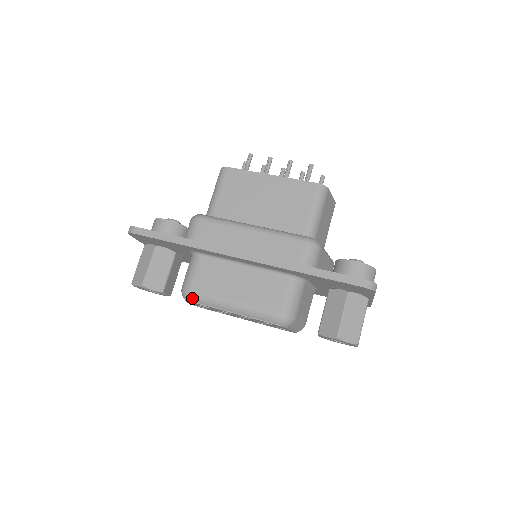
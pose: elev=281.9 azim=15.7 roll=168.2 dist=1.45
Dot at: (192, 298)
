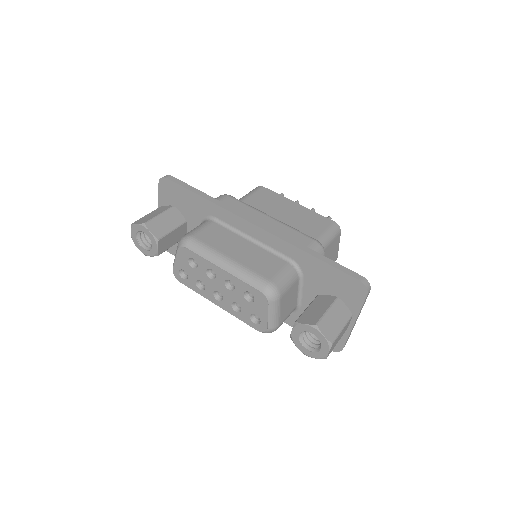
Dot at: (189, 244)
